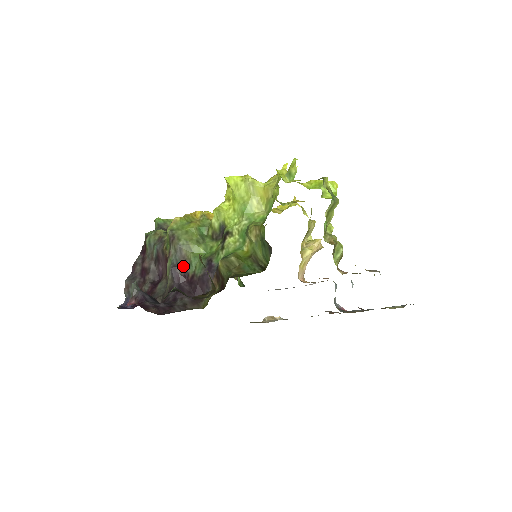
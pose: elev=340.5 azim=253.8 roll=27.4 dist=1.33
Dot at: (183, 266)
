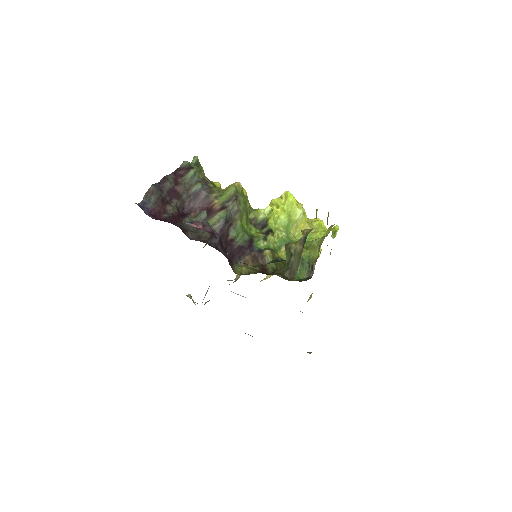
Dot at: (229, 226)
